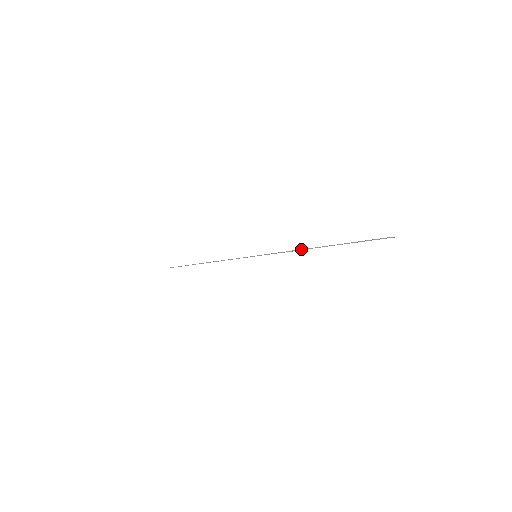
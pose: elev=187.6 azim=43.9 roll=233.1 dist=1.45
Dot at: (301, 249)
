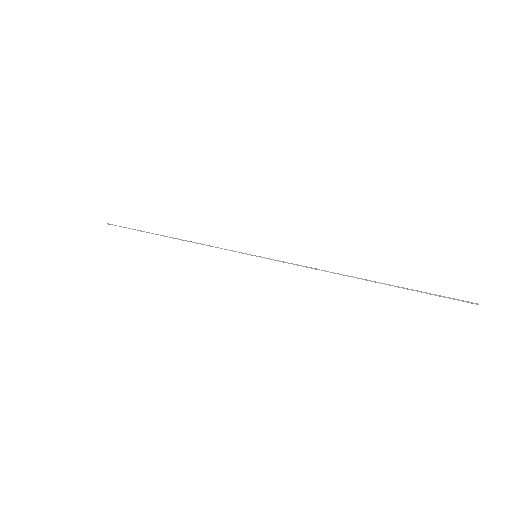
Dot at: occluded
